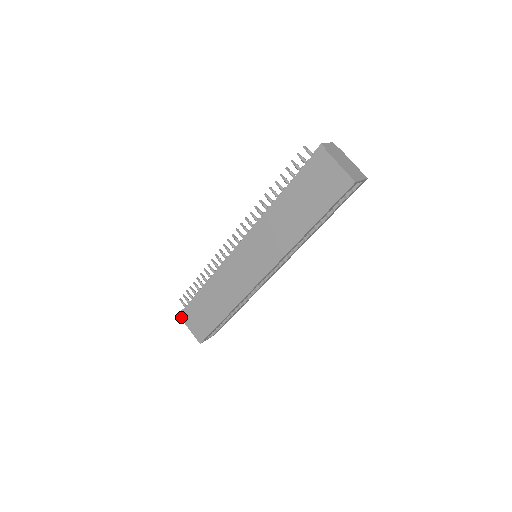
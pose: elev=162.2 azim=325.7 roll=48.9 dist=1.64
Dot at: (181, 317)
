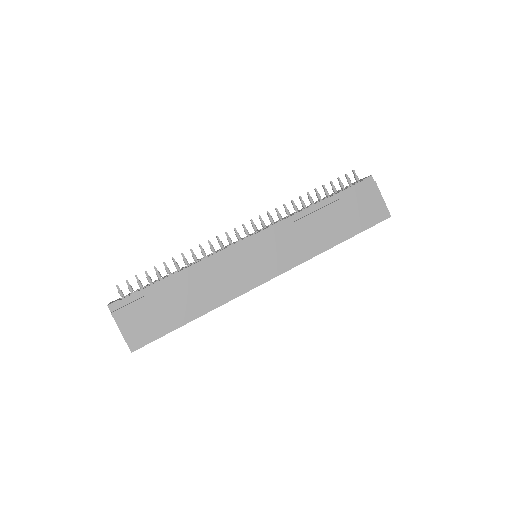
Dot at: (110, 310)
